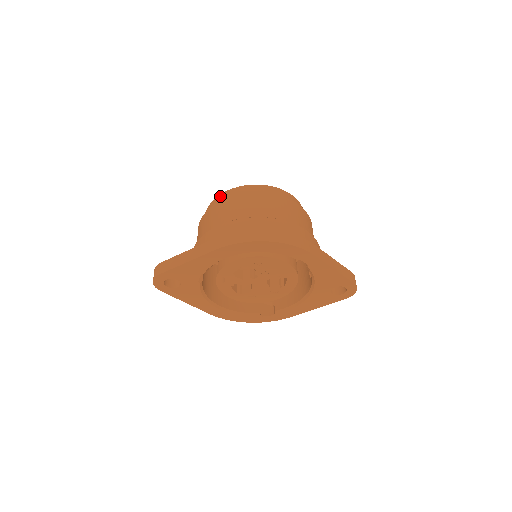
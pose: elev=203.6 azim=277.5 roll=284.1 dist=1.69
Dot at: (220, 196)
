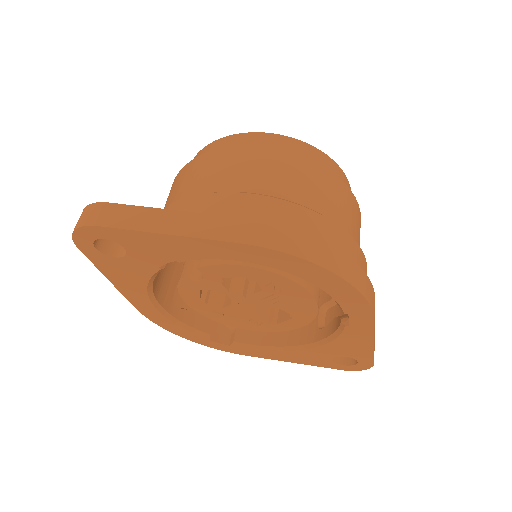
Dot at: (254, 135)
